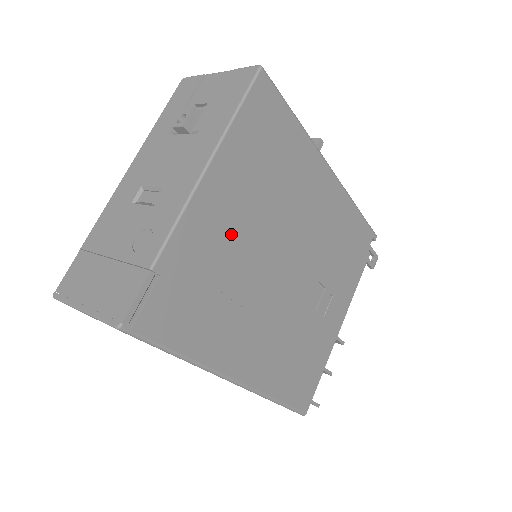
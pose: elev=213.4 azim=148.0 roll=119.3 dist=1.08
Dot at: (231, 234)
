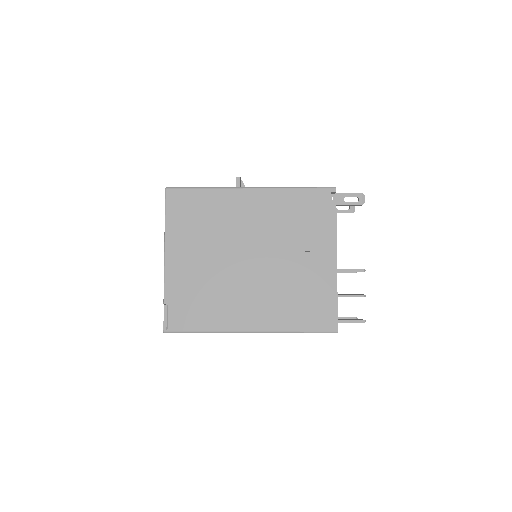
Dot at: (197, 267)
